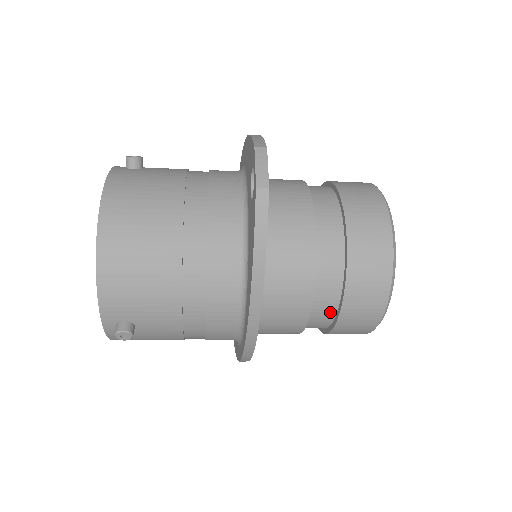
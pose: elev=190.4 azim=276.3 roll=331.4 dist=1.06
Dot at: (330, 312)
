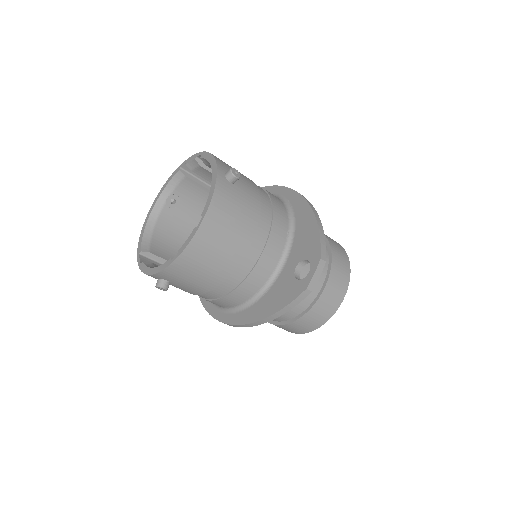
Dot at: (277, 320)
